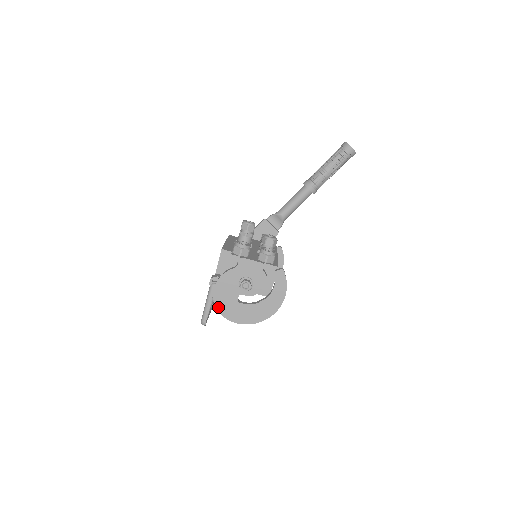
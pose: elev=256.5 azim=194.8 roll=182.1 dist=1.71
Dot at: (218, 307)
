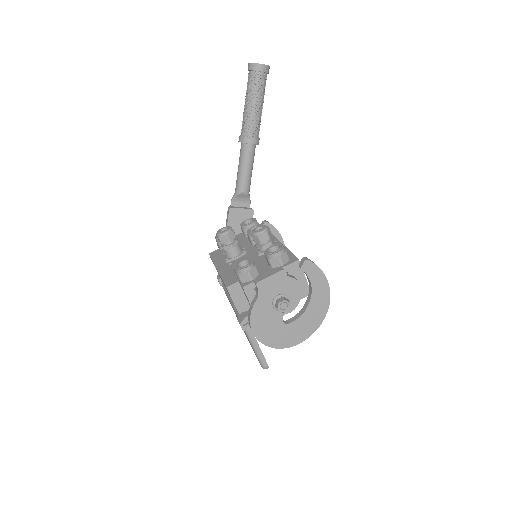
Dot at: (270, 345)
